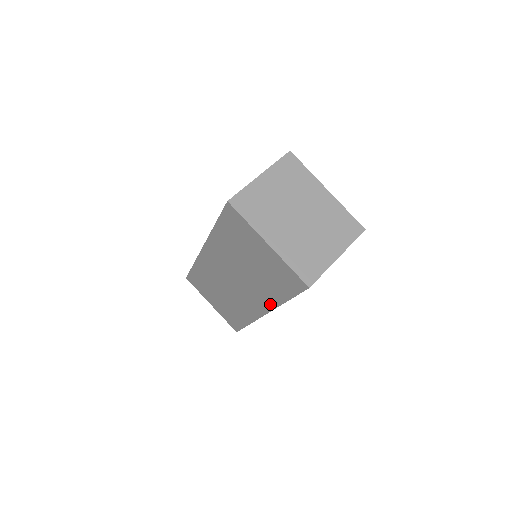
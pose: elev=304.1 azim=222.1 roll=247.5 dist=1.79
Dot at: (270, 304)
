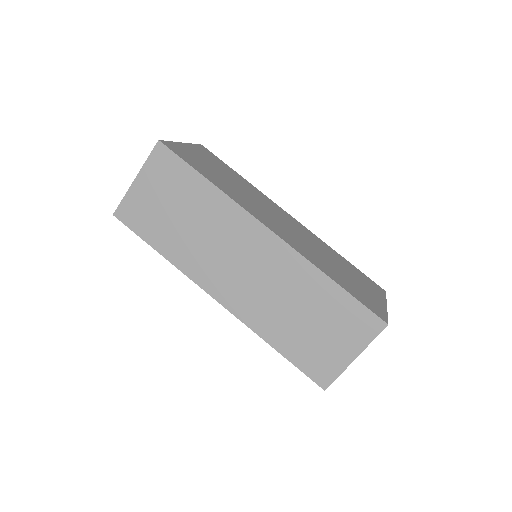
Dot at: occluded
